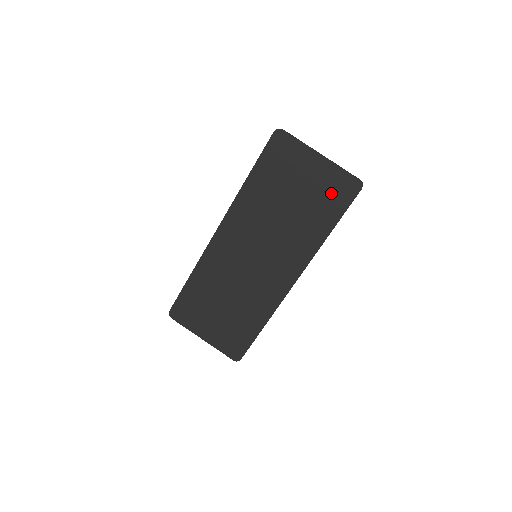
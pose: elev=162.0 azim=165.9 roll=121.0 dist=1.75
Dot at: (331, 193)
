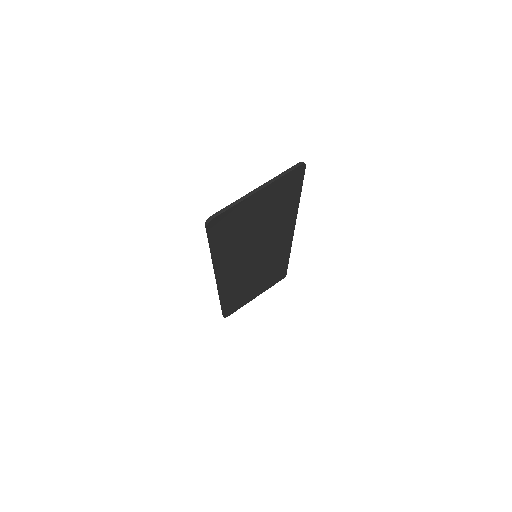
Dot at: (284, 191)
